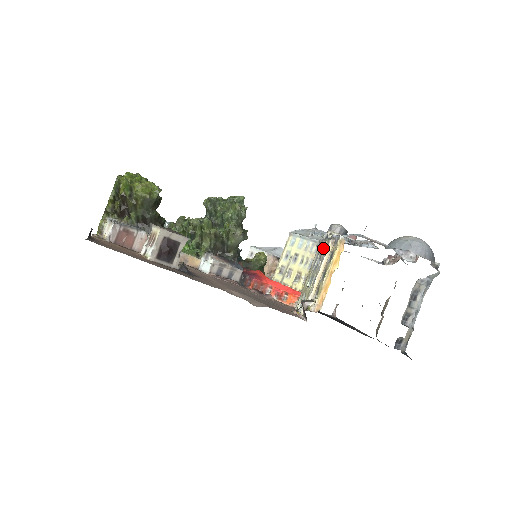
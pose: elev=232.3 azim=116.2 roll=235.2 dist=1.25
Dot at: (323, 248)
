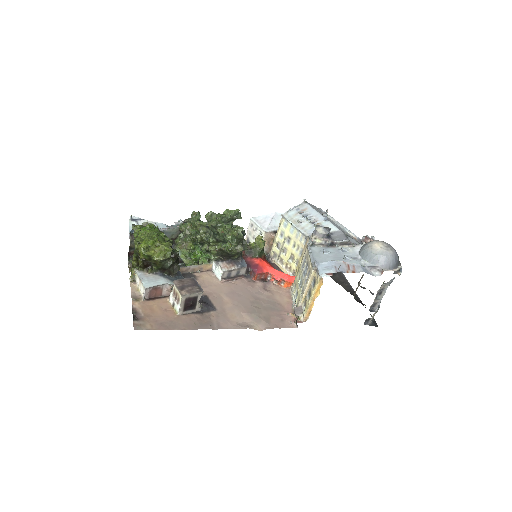
Dot at: (309, 263)
